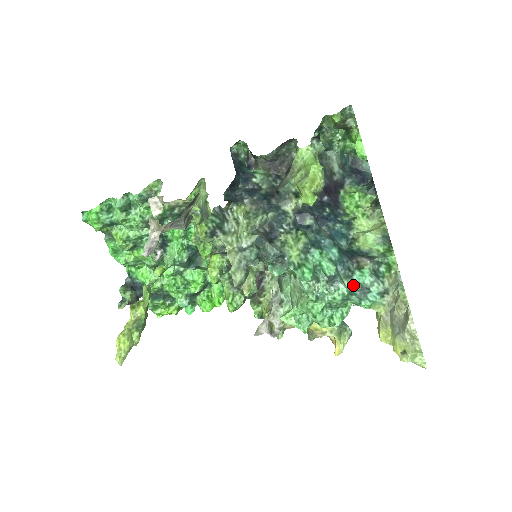
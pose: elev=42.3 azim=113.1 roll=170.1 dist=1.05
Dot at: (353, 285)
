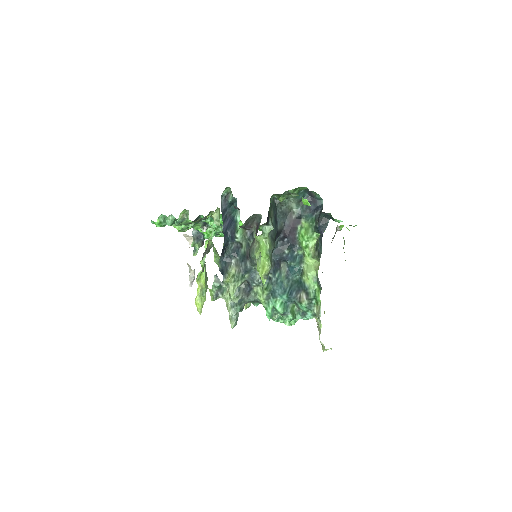
Dot at: (299, 308)
